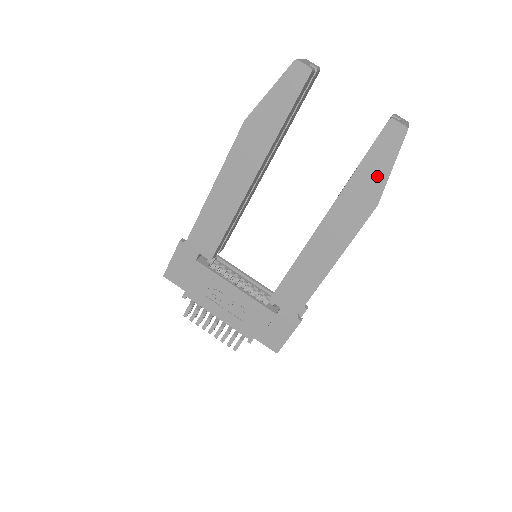
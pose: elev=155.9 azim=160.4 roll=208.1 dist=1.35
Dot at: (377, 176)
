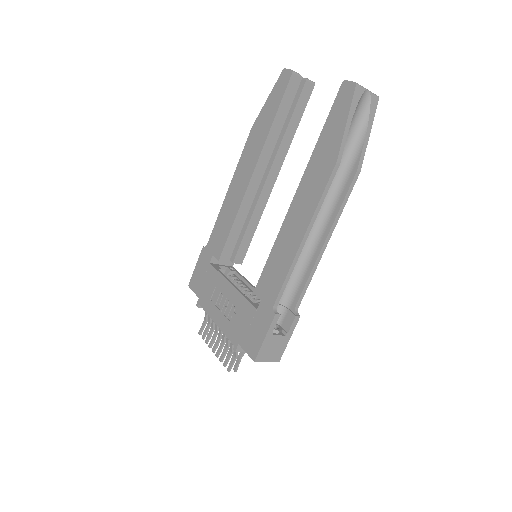
Dot at: (335, 134)
